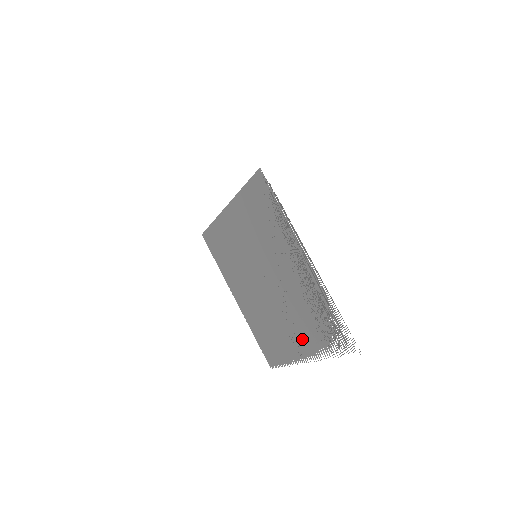
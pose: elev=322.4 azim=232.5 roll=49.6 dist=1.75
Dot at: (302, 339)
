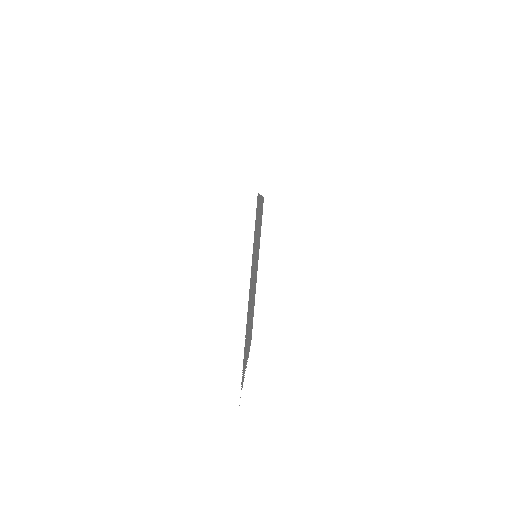
Dot at: occluded
